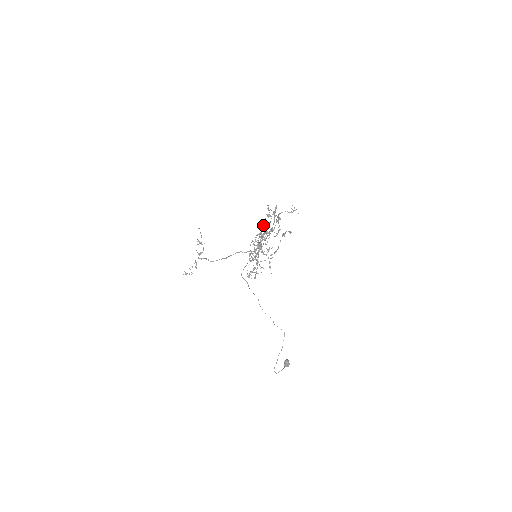
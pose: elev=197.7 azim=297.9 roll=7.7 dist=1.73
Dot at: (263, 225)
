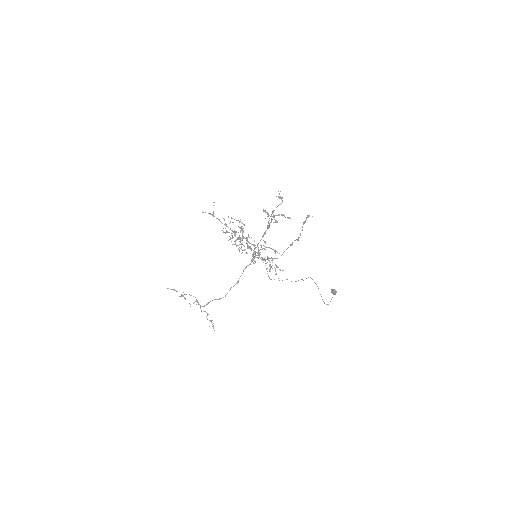
Dot at: (231, 230)
